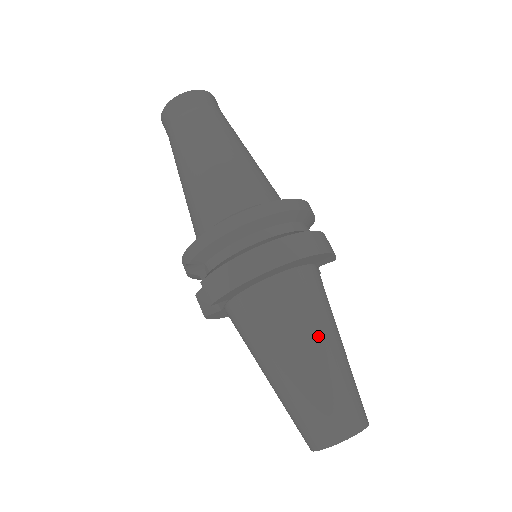
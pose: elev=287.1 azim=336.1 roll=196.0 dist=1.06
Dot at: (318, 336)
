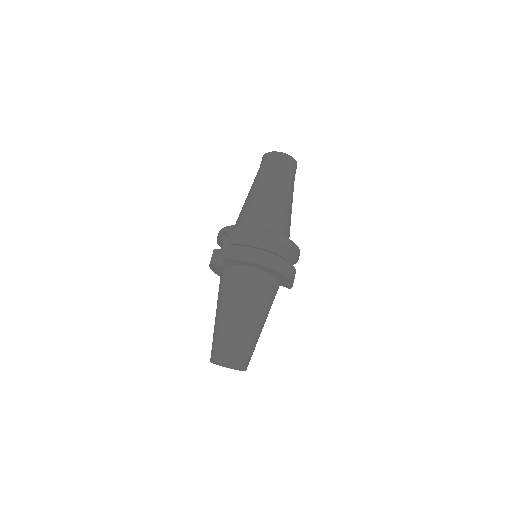
Dot at: (258, 312)
